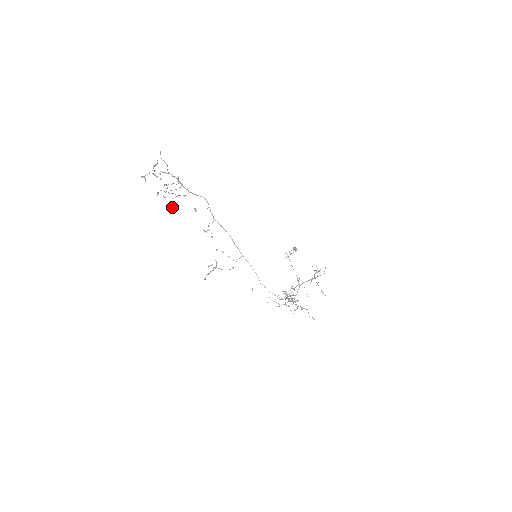
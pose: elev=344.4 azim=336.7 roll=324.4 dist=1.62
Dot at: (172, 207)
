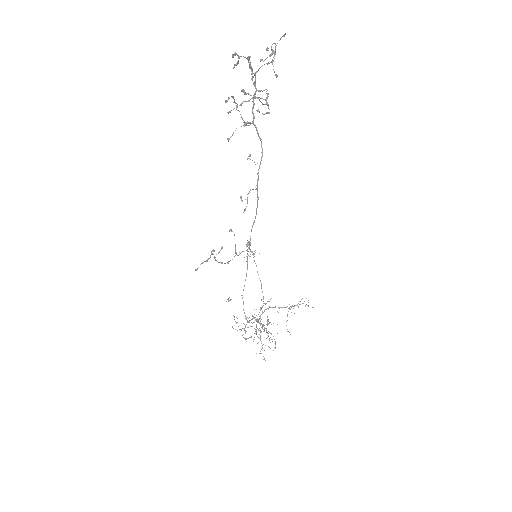
Dot at: occluded
